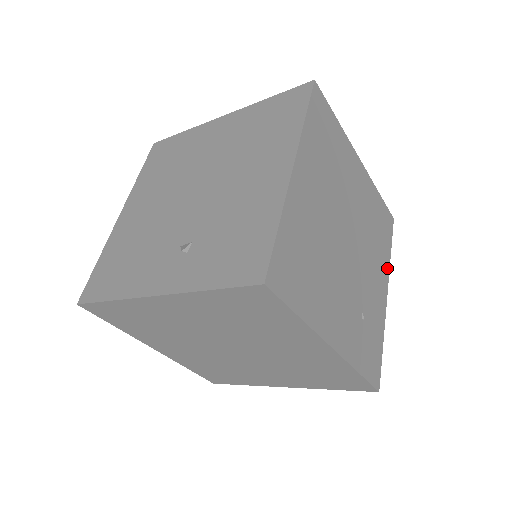
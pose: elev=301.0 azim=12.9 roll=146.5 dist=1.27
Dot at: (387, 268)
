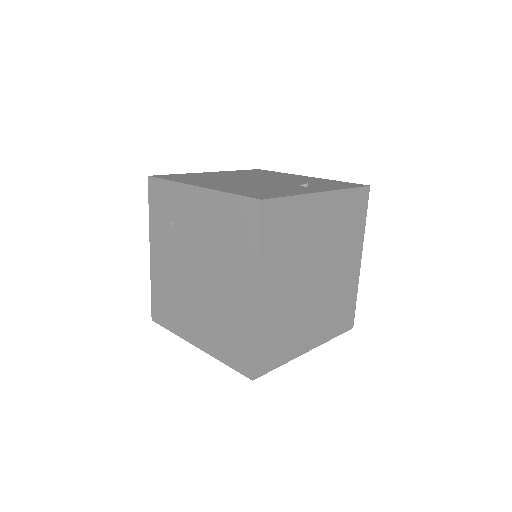
Dot at: occluded
